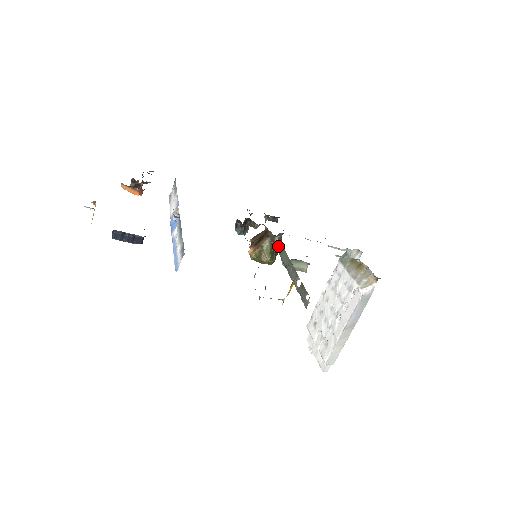
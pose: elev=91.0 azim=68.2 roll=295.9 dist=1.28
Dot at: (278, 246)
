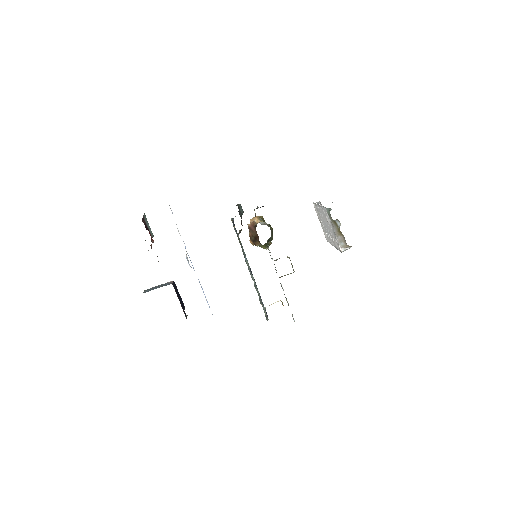
Dot at: occluded
